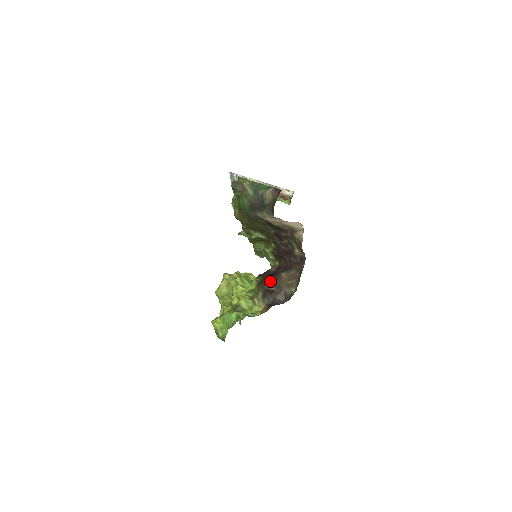
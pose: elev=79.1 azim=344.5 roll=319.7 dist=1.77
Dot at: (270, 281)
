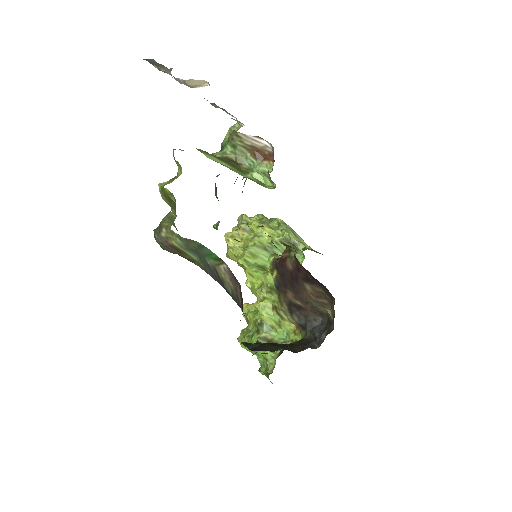
Dot at: (291, 290)
